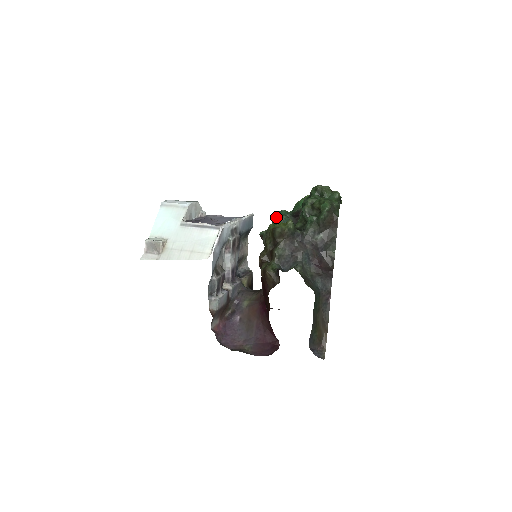
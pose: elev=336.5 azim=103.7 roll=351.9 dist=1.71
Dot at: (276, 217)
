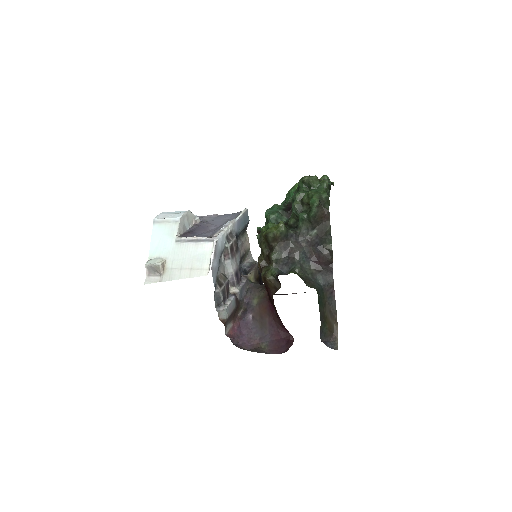
Dot at: (268, 216)
